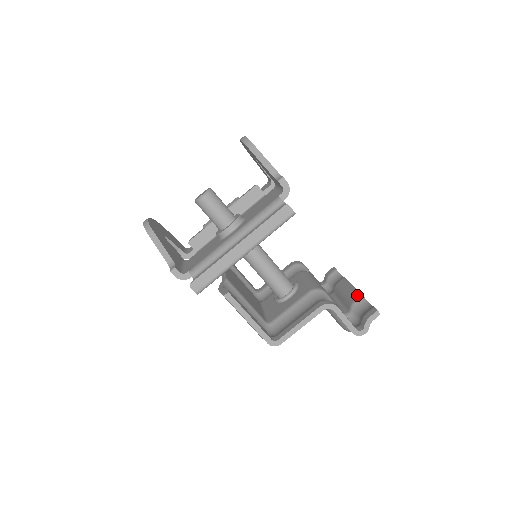
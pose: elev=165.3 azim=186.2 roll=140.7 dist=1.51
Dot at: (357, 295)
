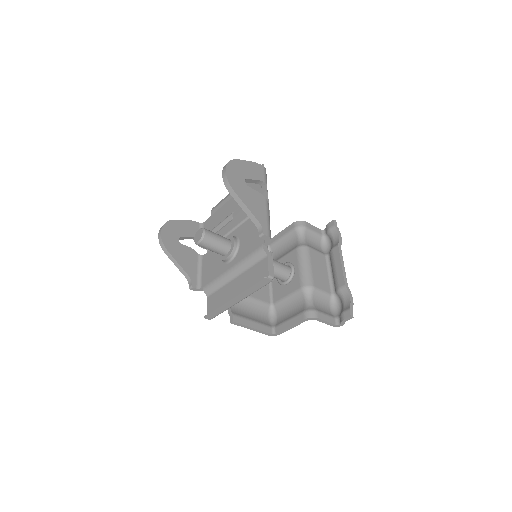
Dot at: (342, 283)
